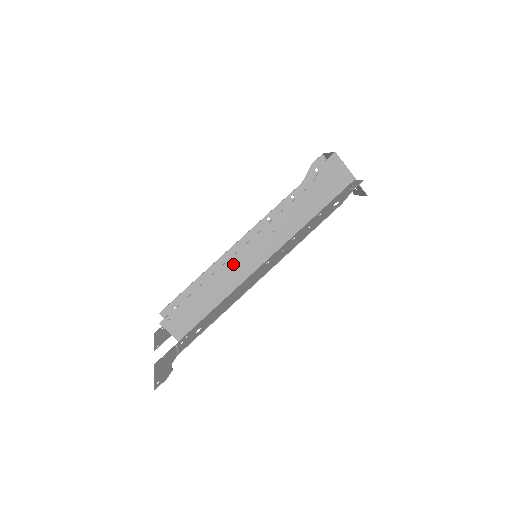
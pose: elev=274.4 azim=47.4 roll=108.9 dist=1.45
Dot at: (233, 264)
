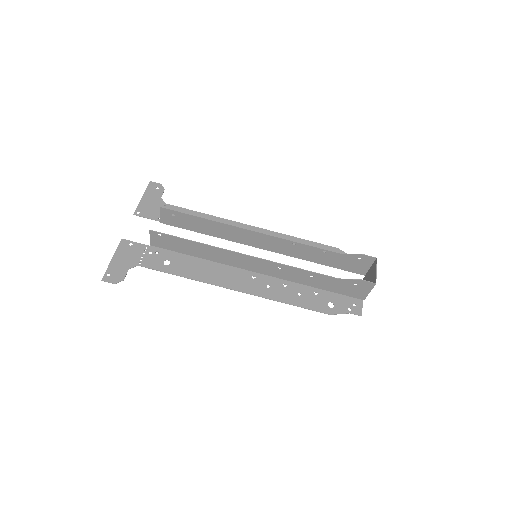
Dot at: (234, 255)
